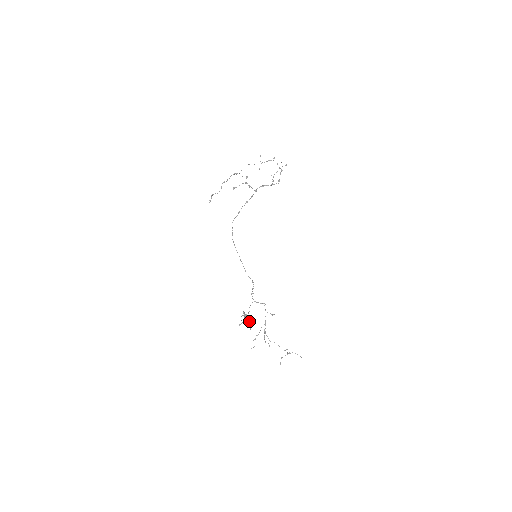
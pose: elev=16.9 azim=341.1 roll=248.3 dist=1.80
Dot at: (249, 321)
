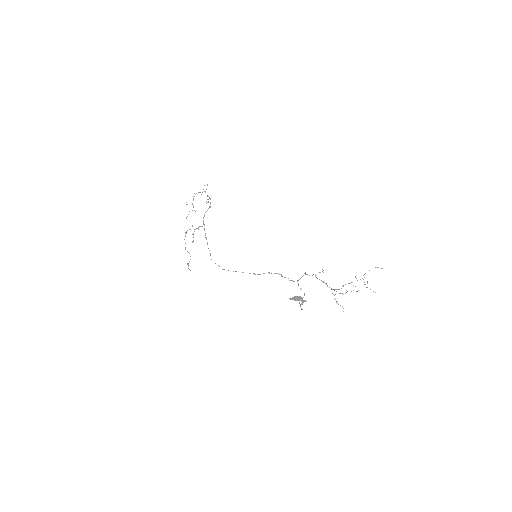
Dot at: (299, 299)
